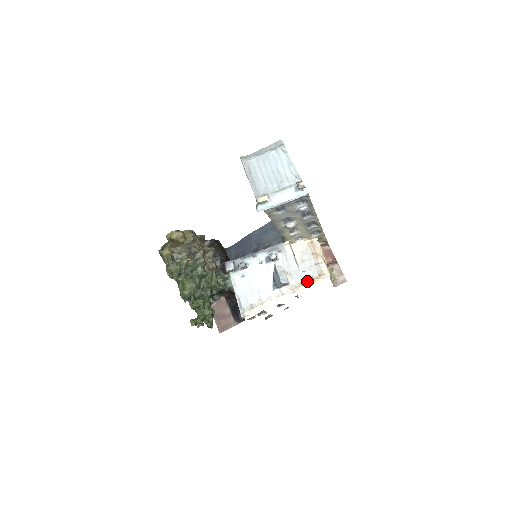
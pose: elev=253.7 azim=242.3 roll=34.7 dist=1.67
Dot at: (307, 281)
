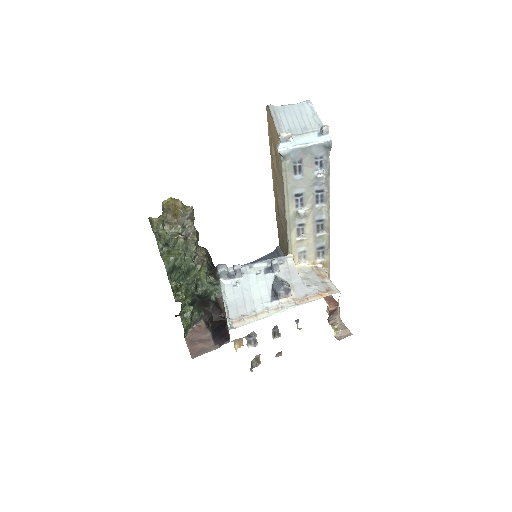
Dot at: (313, 295)
